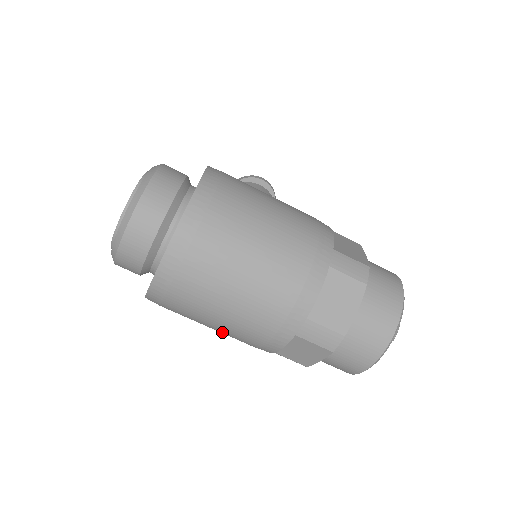
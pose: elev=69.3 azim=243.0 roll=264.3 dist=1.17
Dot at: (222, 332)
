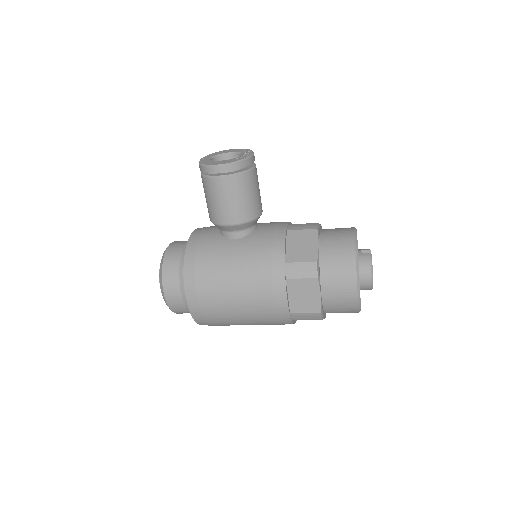
Dot at: occluded
